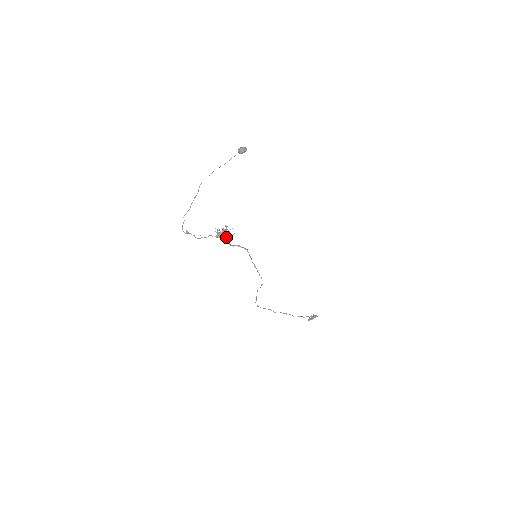
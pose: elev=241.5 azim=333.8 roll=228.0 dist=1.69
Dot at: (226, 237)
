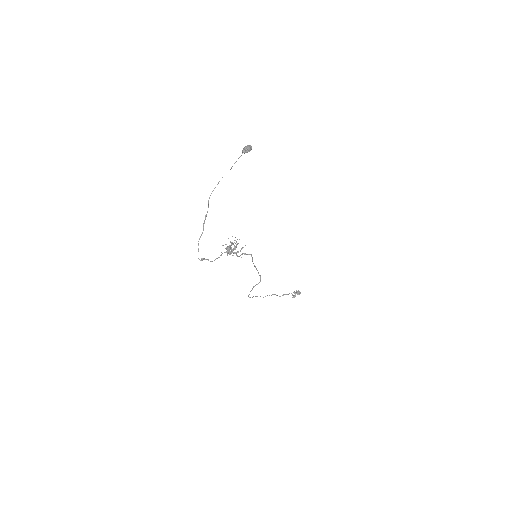
Dot at: (237, 252)
